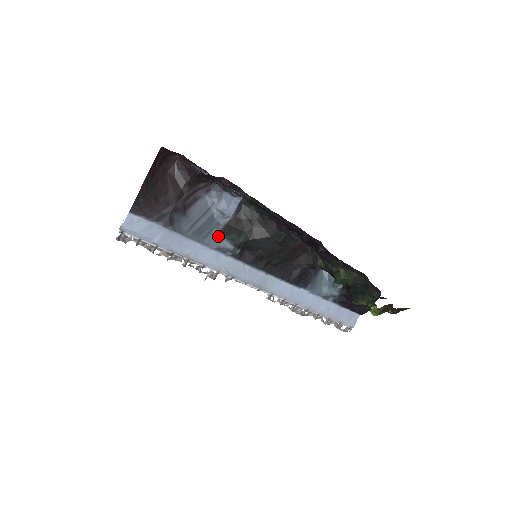
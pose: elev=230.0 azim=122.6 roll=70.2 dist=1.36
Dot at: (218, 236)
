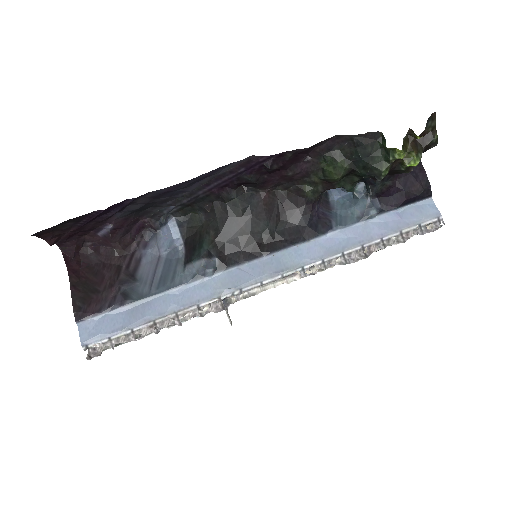
Dot at: (185, 268)
